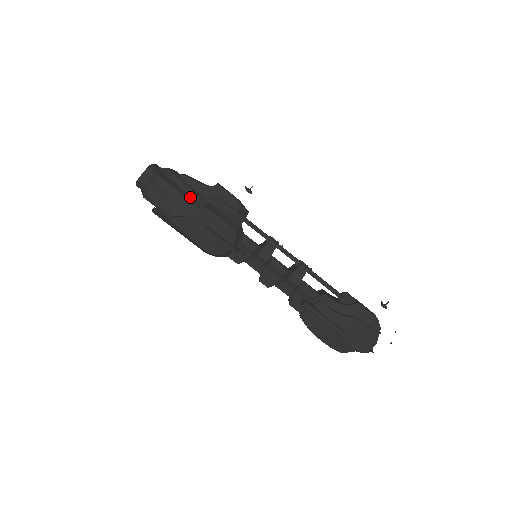
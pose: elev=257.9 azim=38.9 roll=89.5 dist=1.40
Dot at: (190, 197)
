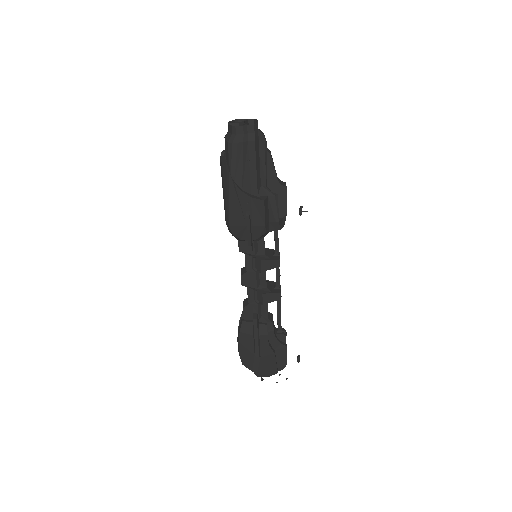
Dot at: (259, 178)
